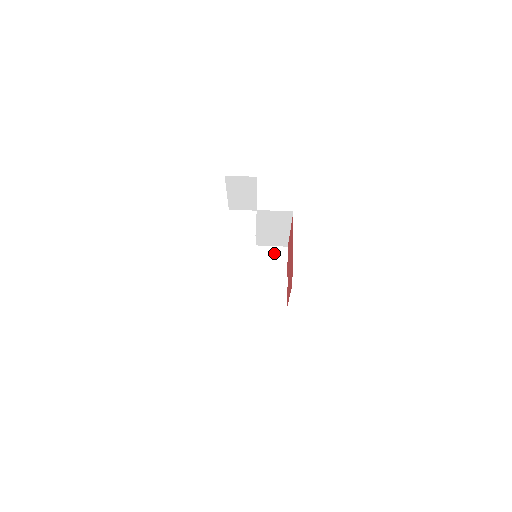
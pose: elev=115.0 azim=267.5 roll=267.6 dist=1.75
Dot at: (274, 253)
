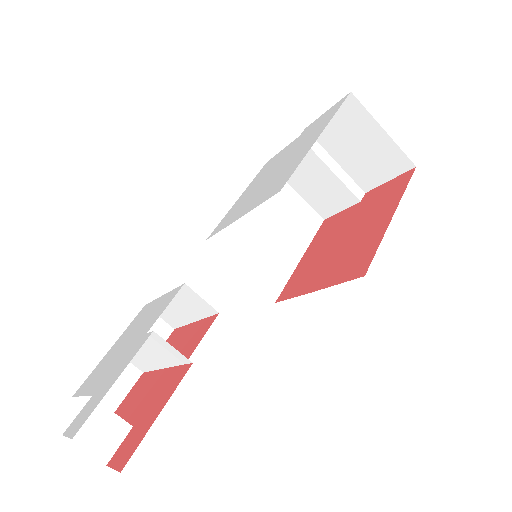
Dot at: (387, 154)
